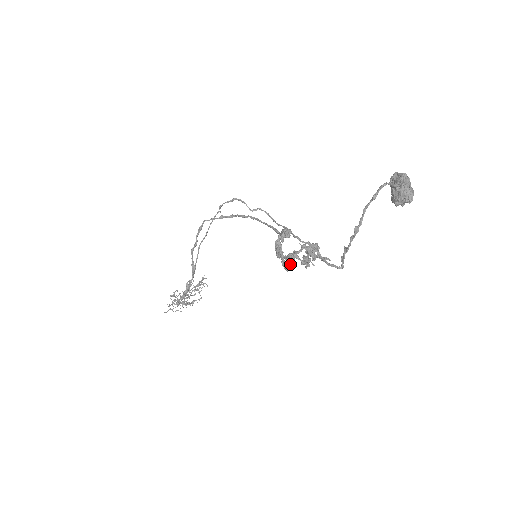
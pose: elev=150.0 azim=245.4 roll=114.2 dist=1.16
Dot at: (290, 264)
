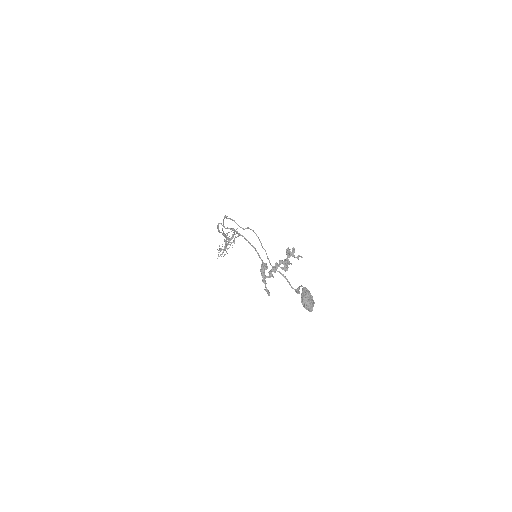
Dot at: (269, 293)
